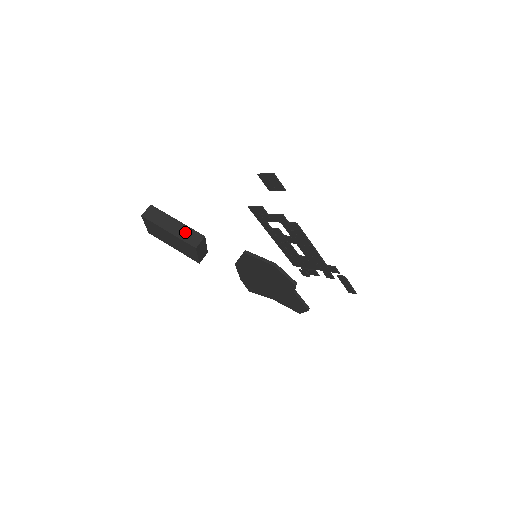
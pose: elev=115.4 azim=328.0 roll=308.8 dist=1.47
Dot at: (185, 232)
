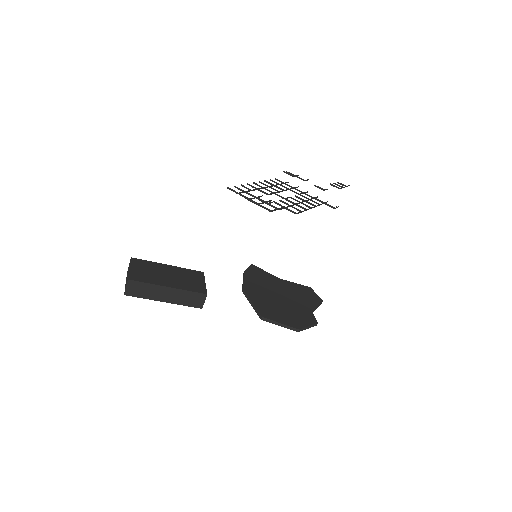
Dot at: (183, 297)
